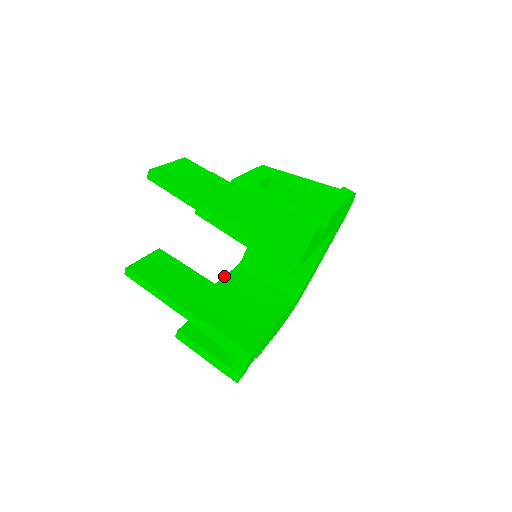
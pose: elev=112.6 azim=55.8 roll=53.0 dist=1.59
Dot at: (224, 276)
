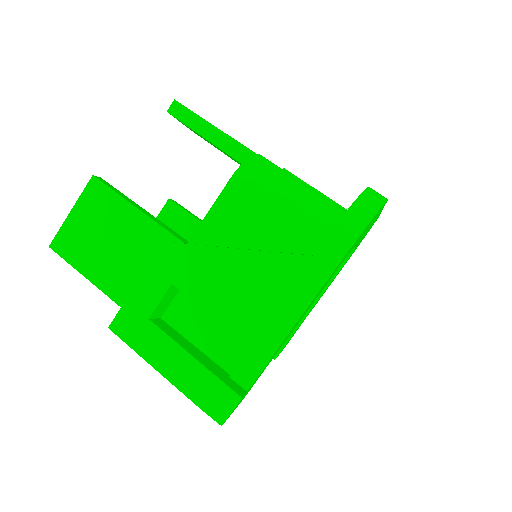
Dot at: occluded
